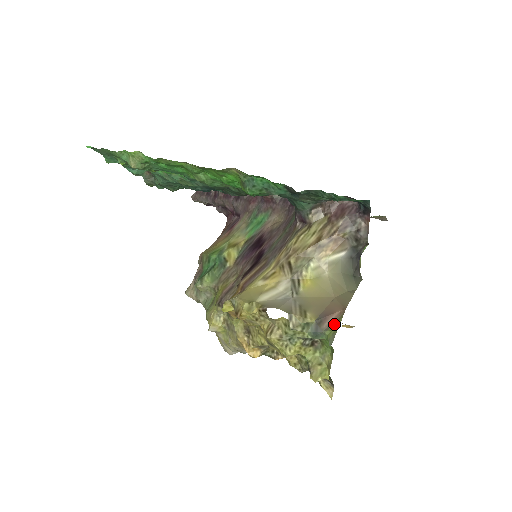
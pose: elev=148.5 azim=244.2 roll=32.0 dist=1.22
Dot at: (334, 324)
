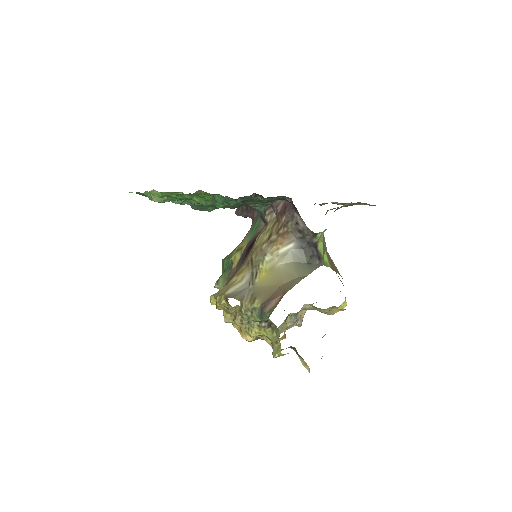
Dot at: (274, 307)
